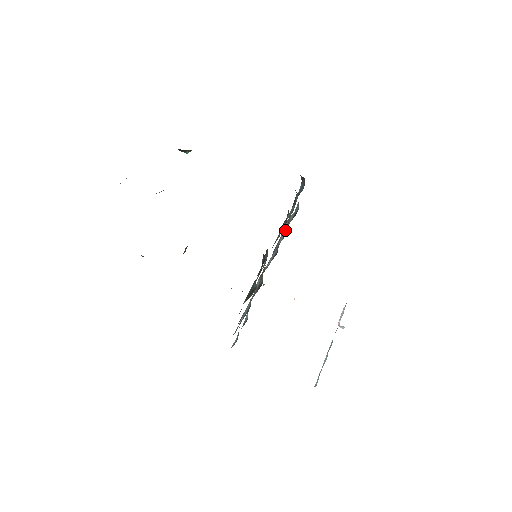
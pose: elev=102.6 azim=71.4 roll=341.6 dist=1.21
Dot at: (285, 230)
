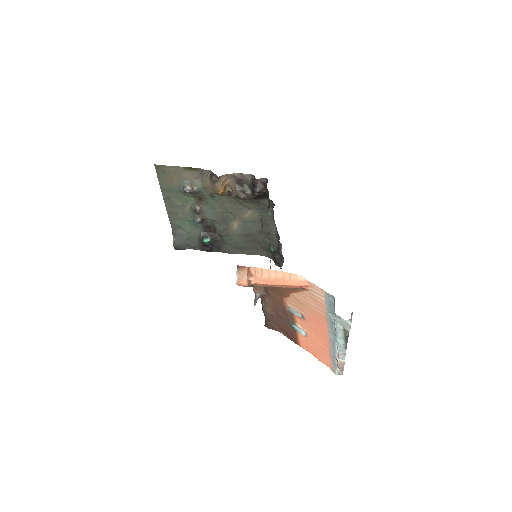
Dot at: occluded
